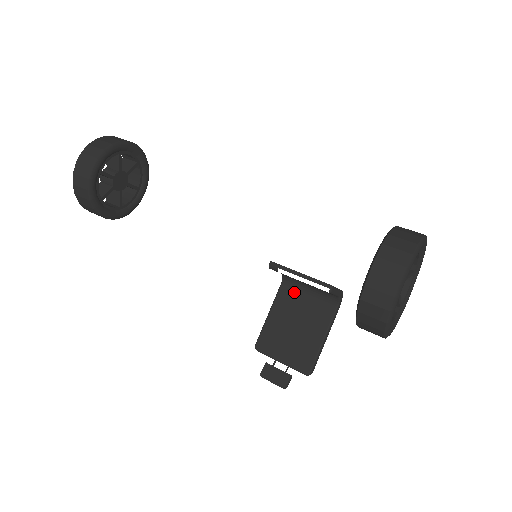
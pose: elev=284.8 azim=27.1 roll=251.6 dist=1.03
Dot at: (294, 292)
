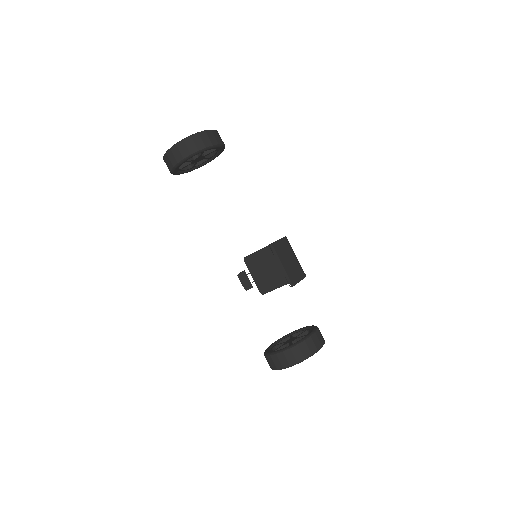
Dot at: occluded
